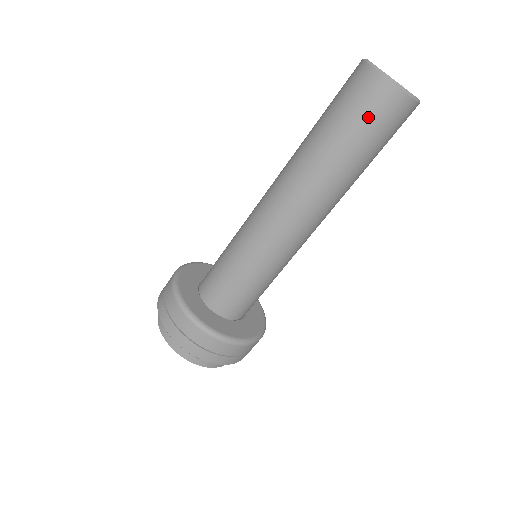
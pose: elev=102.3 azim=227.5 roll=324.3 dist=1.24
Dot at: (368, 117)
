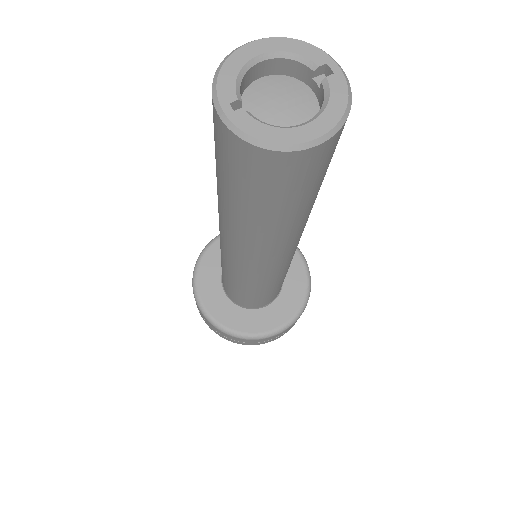
Dot at: (230, 170)
